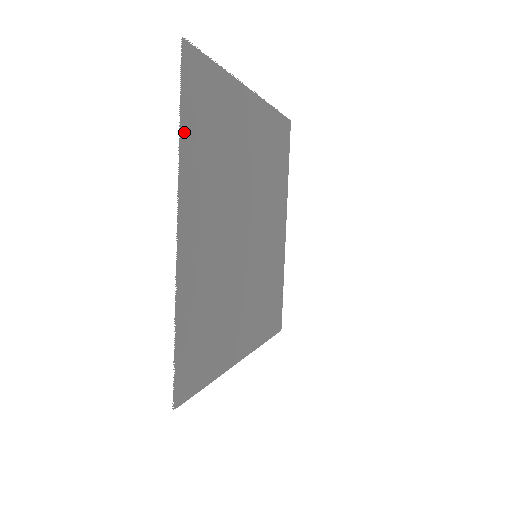
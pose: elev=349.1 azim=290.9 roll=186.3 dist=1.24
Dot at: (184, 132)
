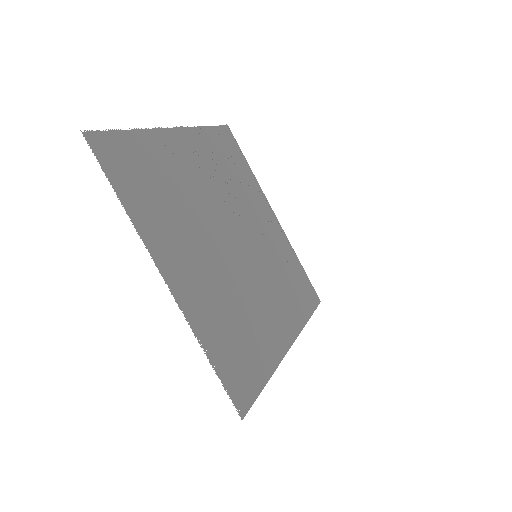
Dot at: (126, 202)
